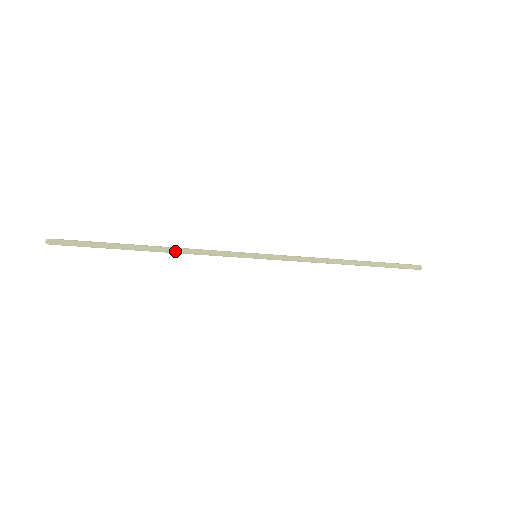
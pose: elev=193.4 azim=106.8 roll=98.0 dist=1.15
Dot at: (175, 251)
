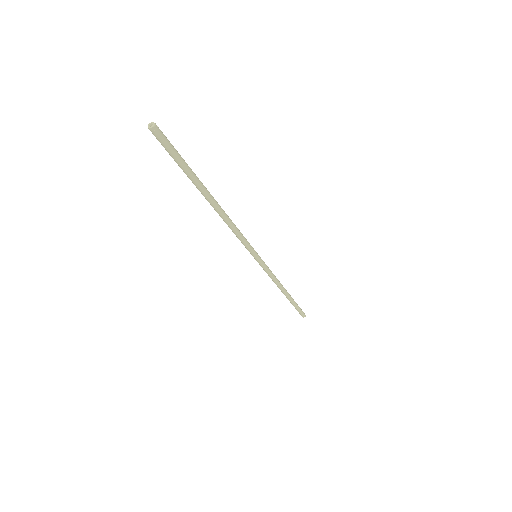
Dot at: (226, 215)
